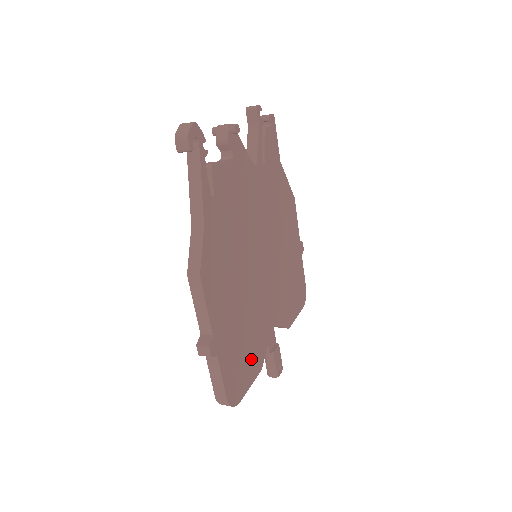
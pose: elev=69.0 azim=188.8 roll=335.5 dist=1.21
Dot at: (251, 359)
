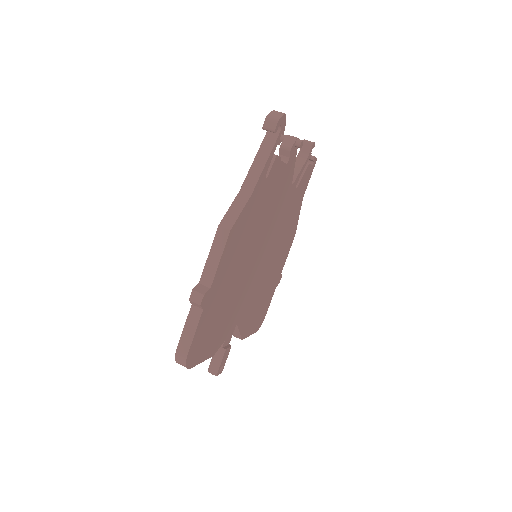
Dot at: (214, 338)
